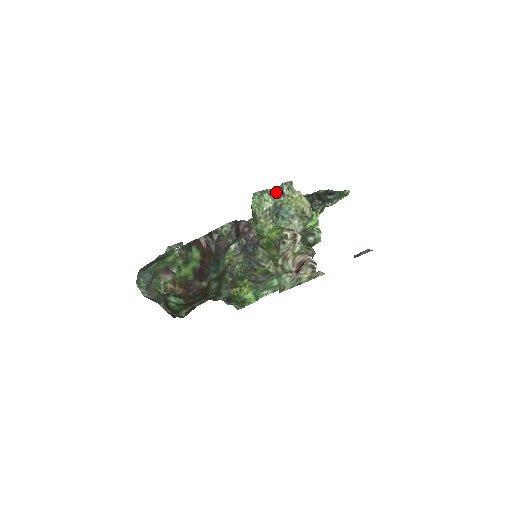
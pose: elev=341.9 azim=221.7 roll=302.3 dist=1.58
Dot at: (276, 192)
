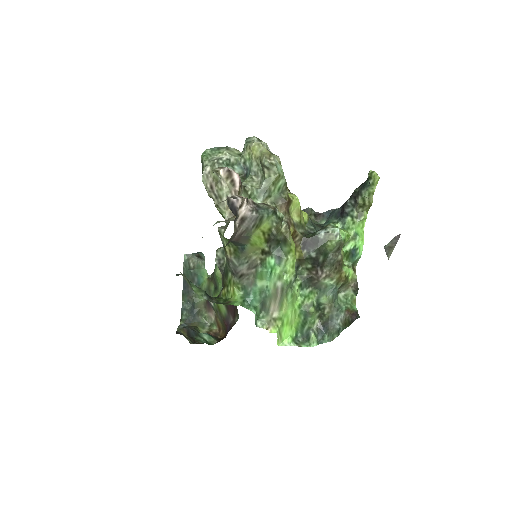
Dot at: occluded
